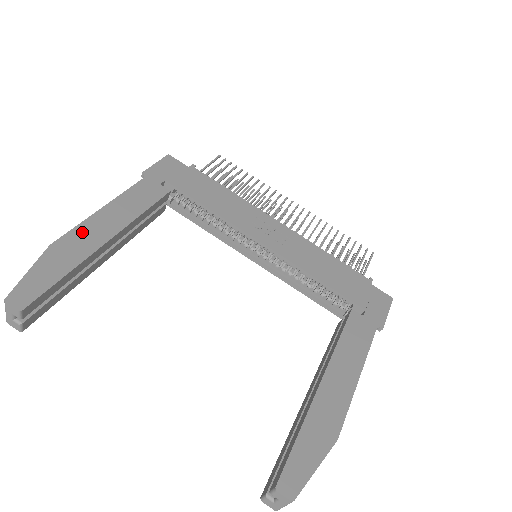
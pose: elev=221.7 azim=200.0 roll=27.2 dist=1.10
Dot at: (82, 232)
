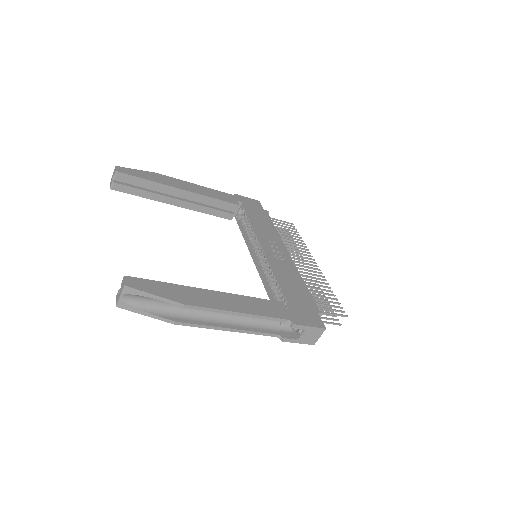
Dot at: (175, 180)
